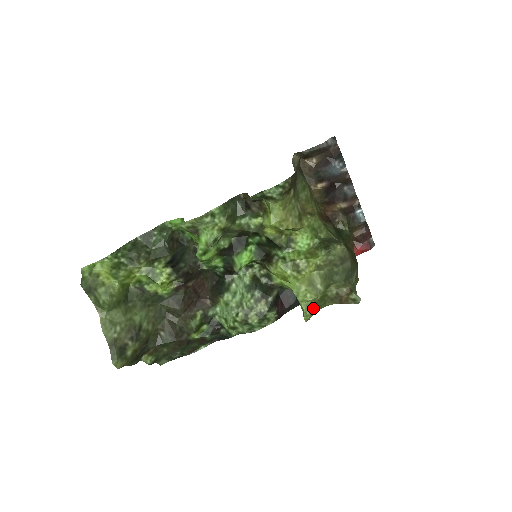
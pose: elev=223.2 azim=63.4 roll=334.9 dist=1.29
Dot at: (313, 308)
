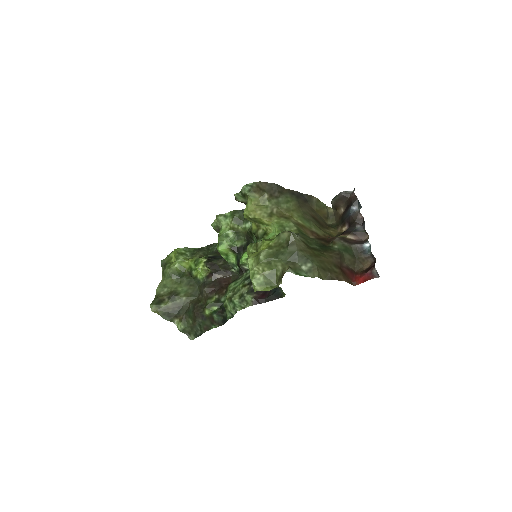
Dot at: (261, 281)
